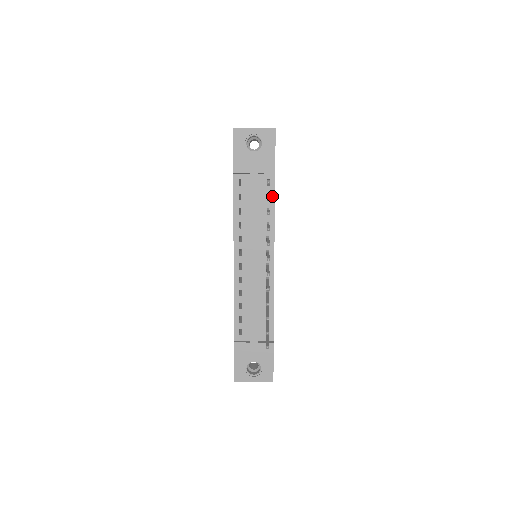
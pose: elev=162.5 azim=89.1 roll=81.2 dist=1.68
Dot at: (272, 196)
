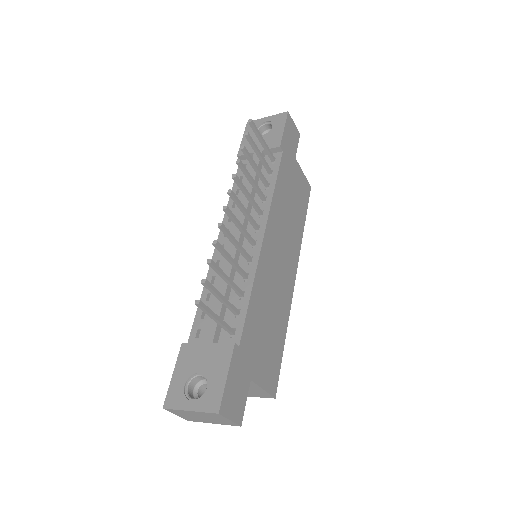
Dot at: (275, 171)
